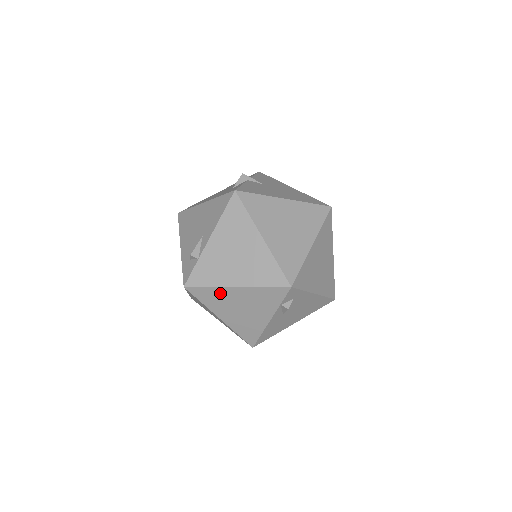
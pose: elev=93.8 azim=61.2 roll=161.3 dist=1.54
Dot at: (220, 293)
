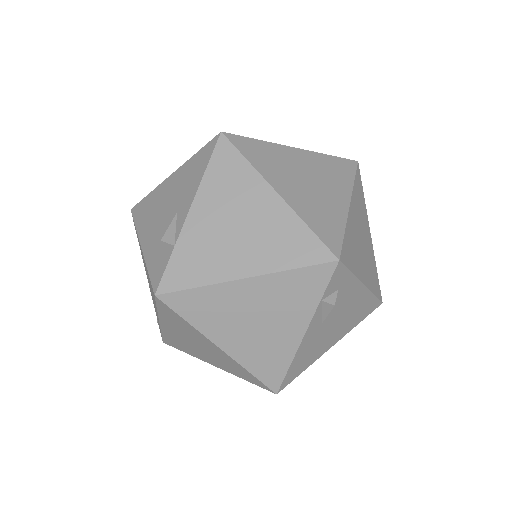
Dot at: (218, 296)
